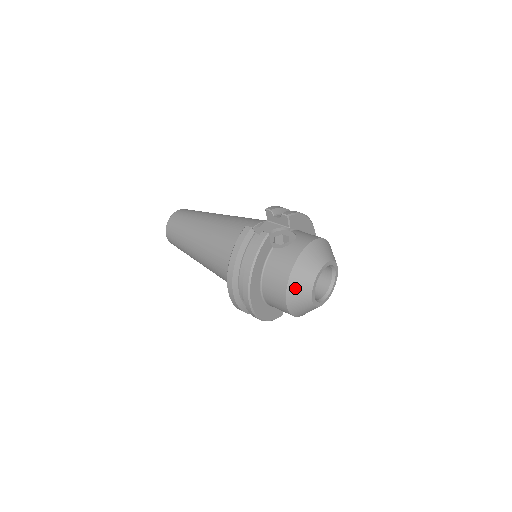
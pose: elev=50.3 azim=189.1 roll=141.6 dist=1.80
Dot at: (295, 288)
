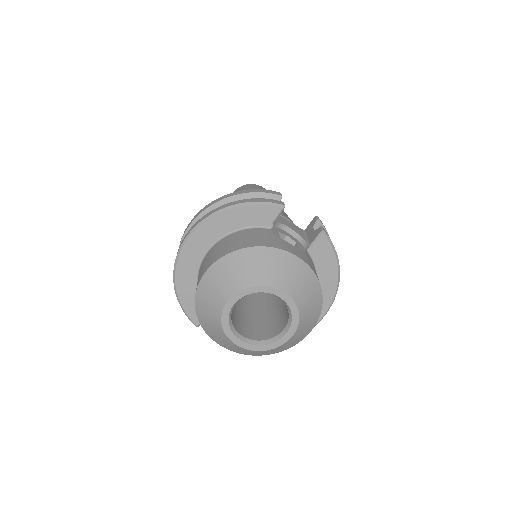
Dot at: (230, 266)
